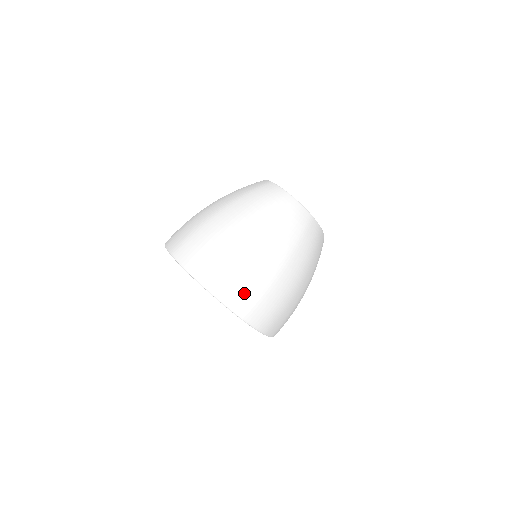
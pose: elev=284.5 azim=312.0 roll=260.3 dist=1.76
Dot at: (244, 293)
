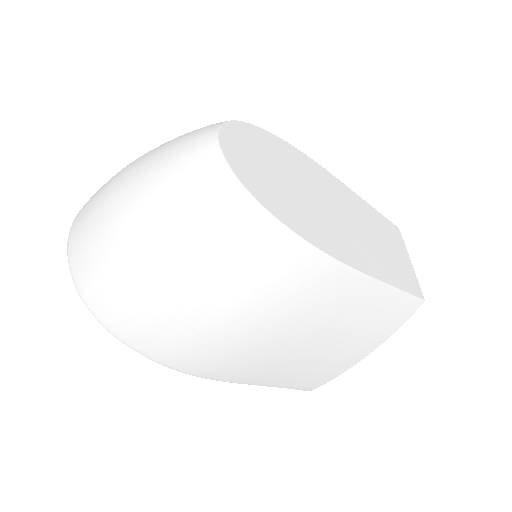
Dot at: (85, 257)
